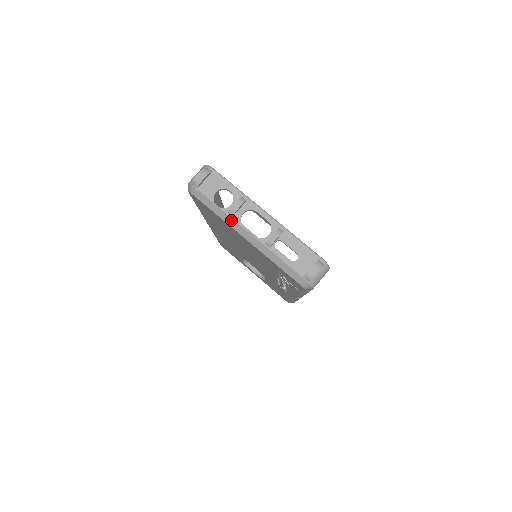
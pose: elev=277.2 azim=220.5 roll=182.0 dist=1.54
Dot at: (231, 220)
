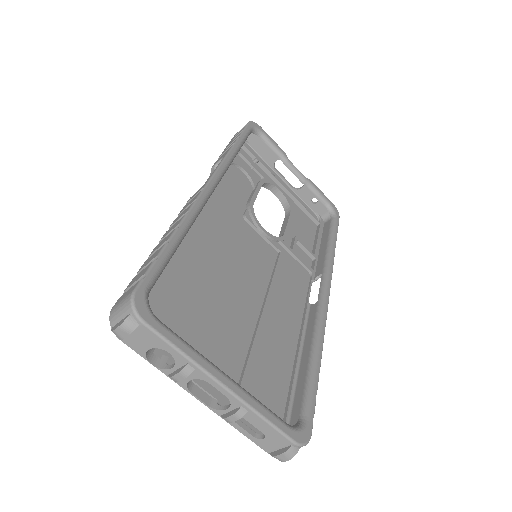
Dot at: (174, 381)
